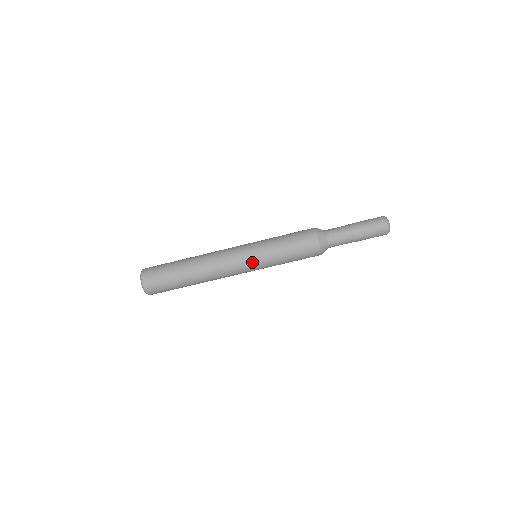
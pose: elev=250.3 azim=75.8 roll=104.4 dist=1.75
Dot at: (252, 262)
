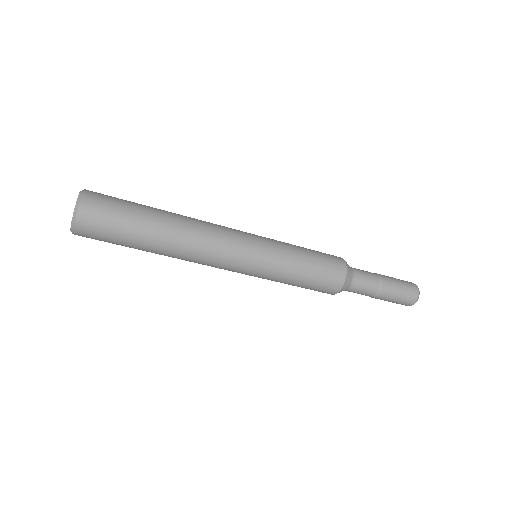
Dot at: (256, 258)
